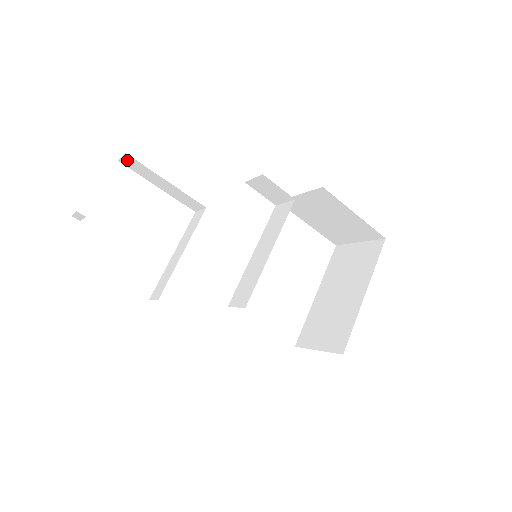
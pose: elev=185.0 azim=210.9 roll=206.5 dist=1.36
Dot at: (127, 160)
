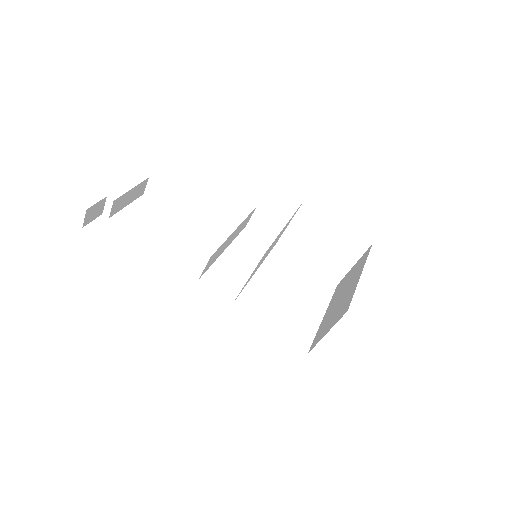
Dot at: (150, 188)
